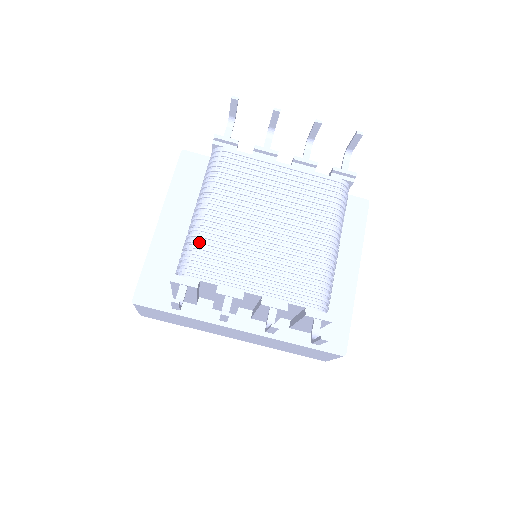
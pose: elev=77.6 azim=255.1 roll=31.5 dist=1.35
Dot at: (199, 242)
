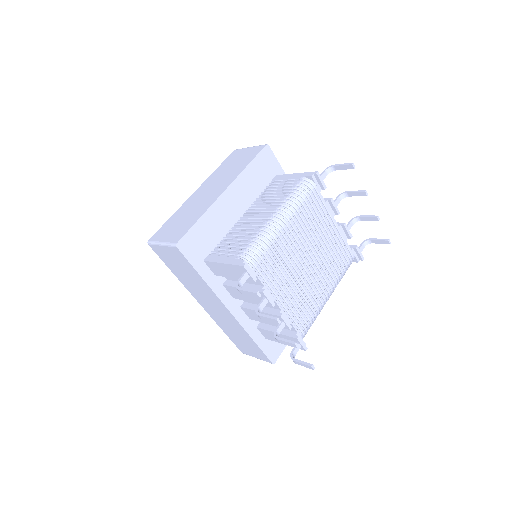
Dot at: (270, 246)
